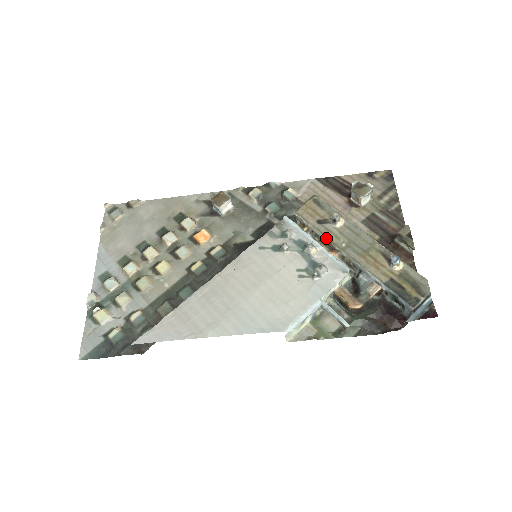
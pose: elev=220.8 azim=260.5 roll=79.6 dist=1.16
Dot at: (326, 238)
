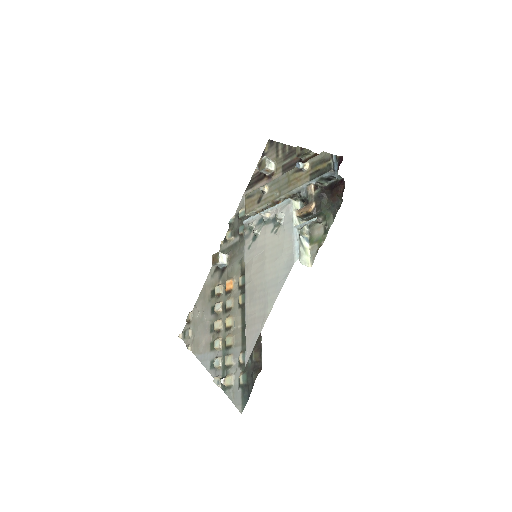
Dot at: (269, 203)
